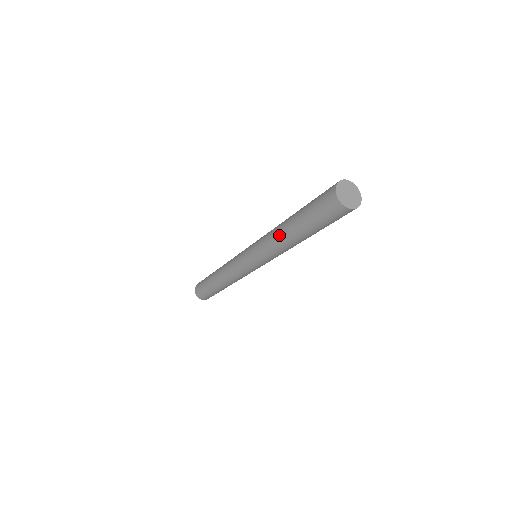
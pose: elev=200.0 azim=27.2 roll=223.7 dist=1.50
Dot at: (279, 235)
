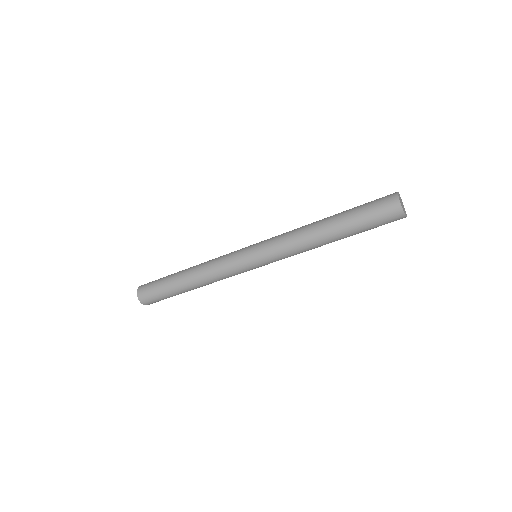
Dot at: (311, 224)
